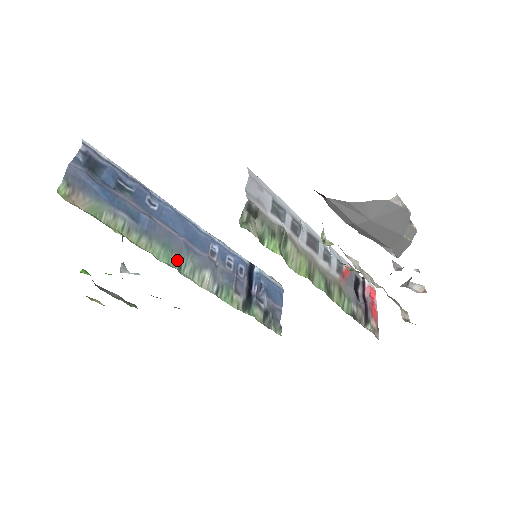
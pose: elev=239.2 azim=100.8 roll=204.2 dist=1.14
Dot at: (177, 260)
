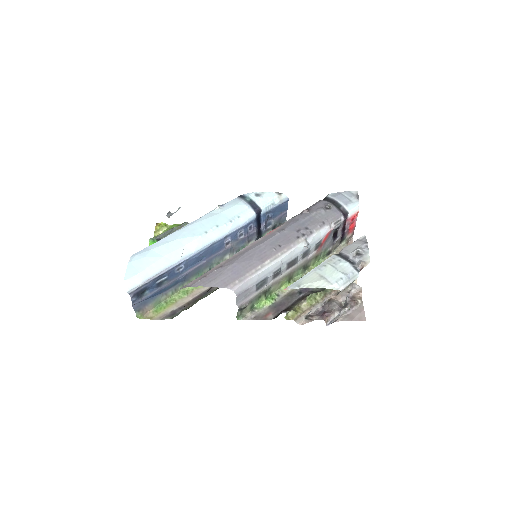
Dot at: occluded
